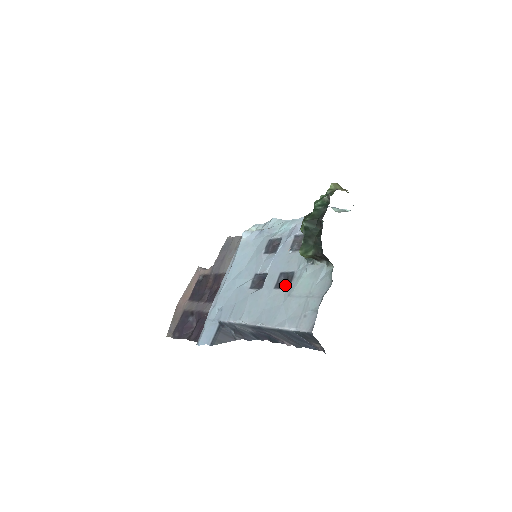
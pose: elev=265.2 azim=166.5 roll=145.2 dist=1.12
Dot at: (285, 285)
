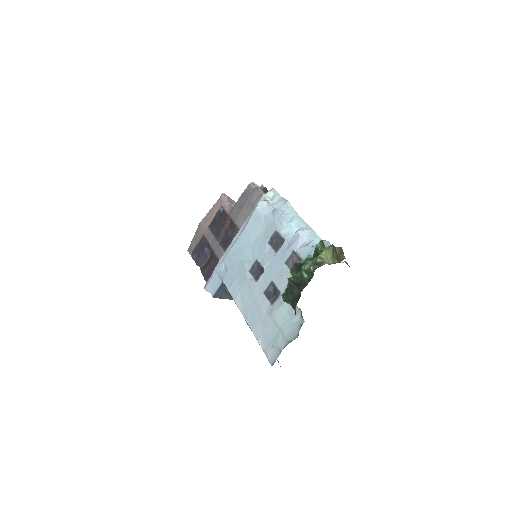
Dot at: (271, 299)
